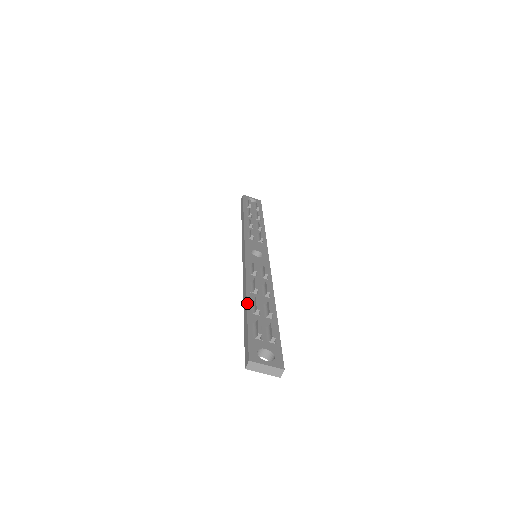
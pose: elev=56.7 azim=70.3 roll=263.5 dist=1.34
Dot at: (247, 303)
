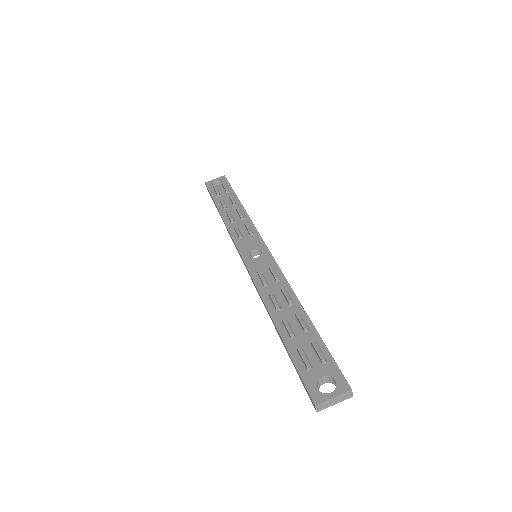
Dot at: (278, 330)
